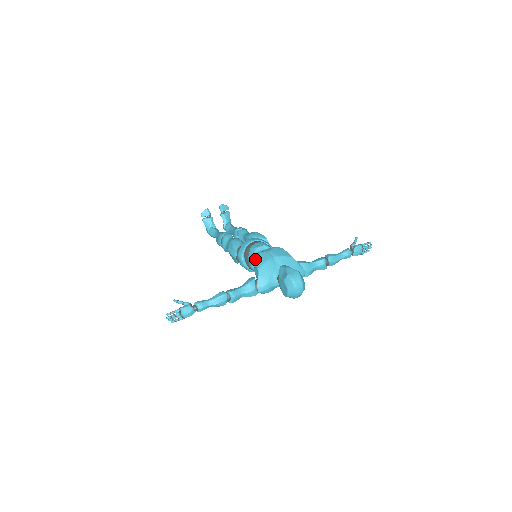
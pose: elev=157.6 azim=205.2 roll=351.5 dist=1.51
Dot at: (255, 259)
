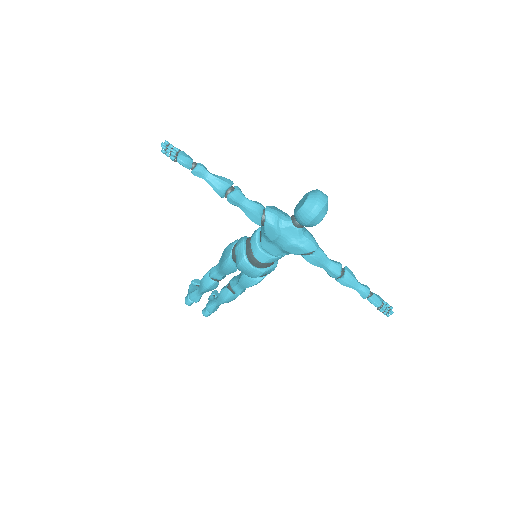
Dot at: occluded
